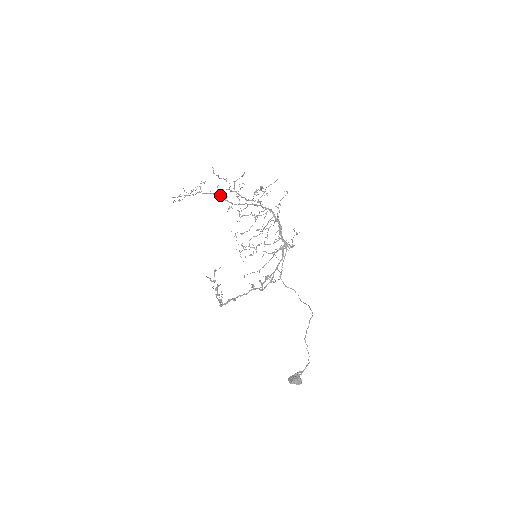
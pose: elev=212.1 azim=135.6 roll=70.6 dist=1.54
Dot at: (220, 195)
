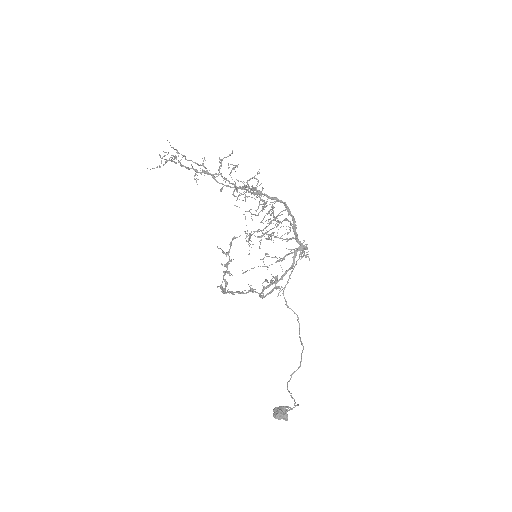
Dot at: (207, 171)
